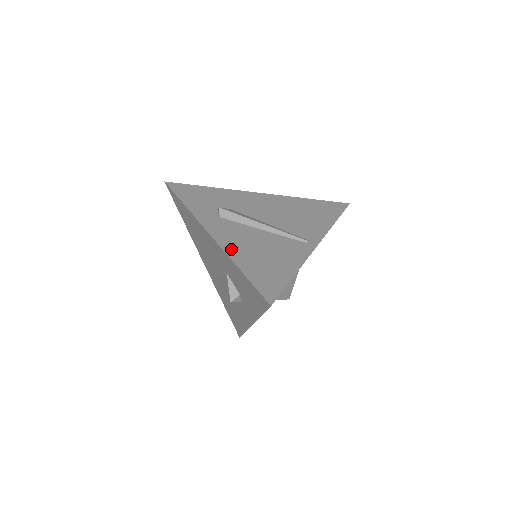
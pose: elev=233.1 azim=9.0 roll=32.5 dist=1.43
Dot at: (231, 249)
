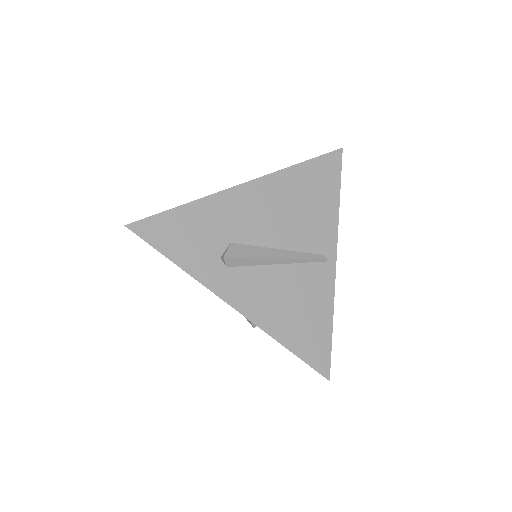
Dot at: (265, 321)
